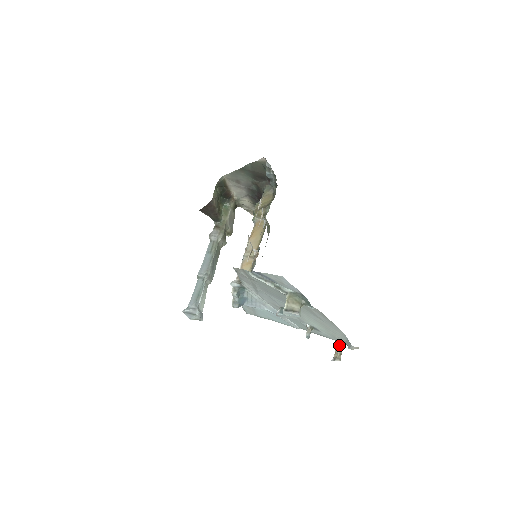
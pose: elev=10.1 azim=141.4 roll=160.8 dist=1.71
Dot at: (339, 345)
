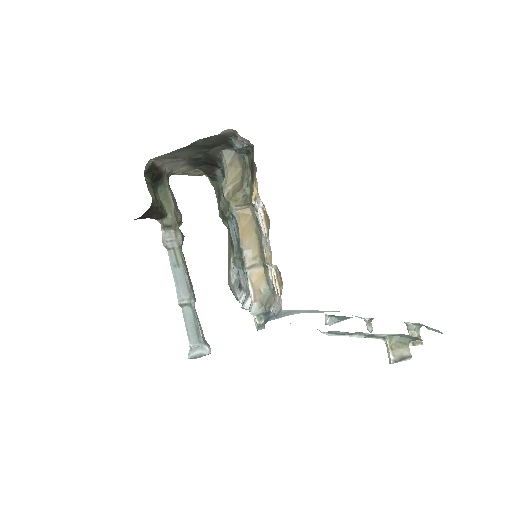
Dot at: (414, 328)
